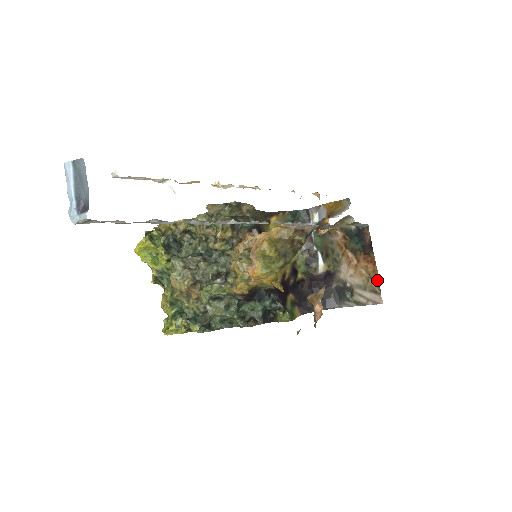
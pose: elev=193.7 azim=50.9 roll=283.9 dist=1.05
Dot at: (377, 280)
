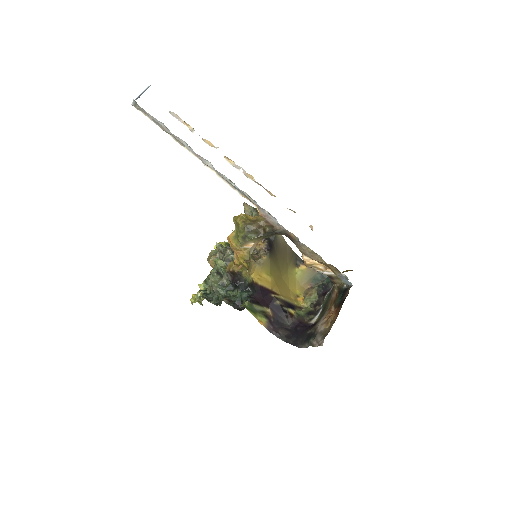
Dot at: (331, 327)
